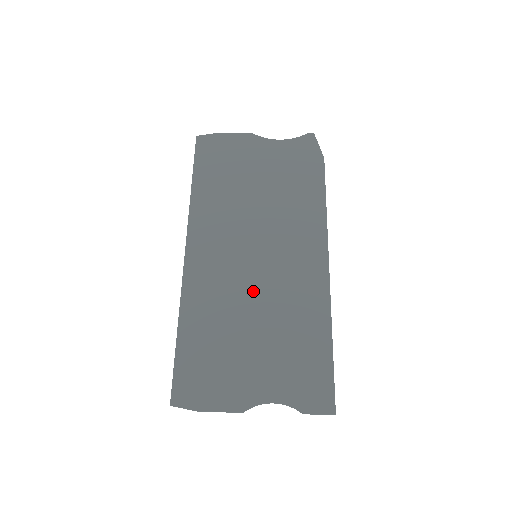
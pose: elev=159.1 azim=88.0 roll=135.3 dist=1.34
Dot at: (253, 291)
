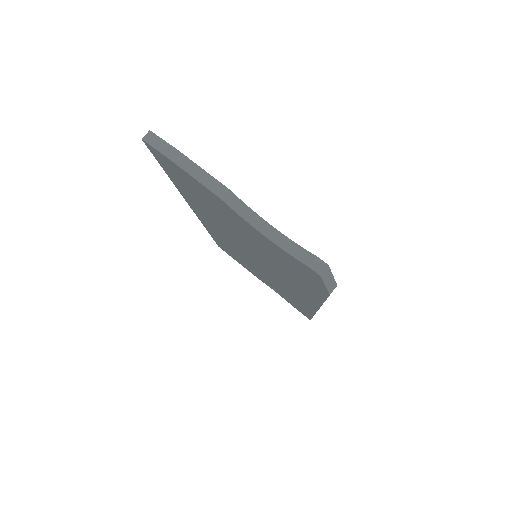
Dot at: (255, 266)
